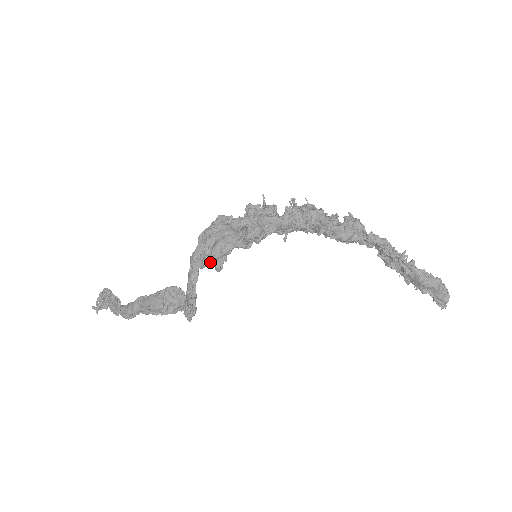
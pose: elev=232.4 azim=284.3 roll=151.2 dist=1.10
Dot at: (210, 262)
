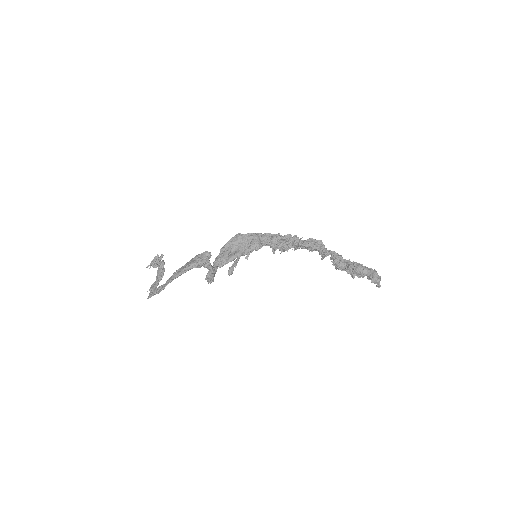
Dot at: (226, 262)
